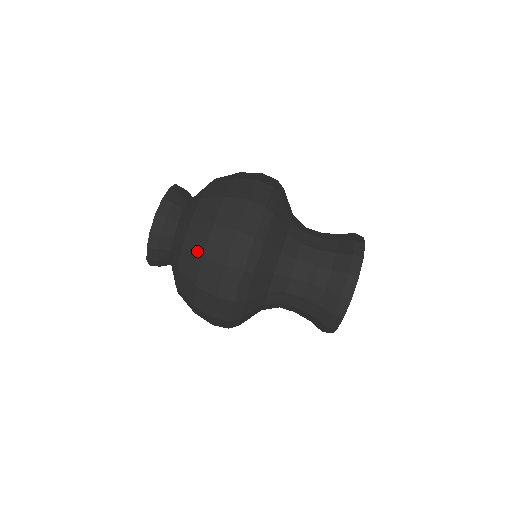
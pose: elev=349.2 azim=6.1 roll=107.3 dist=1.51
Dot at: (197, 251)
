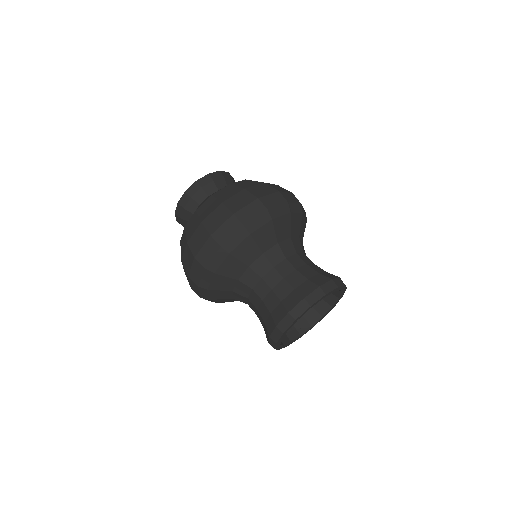
Dot at: (181, 253)
